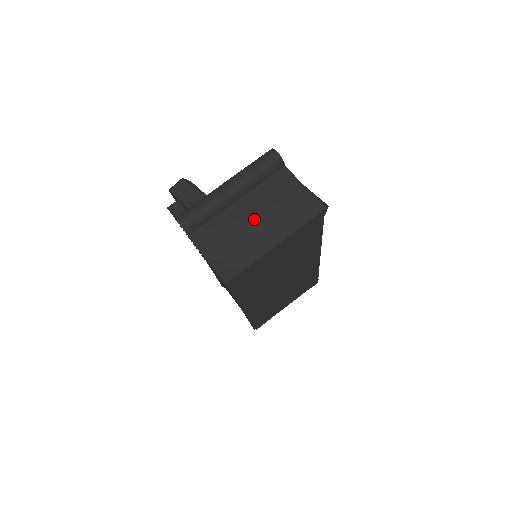
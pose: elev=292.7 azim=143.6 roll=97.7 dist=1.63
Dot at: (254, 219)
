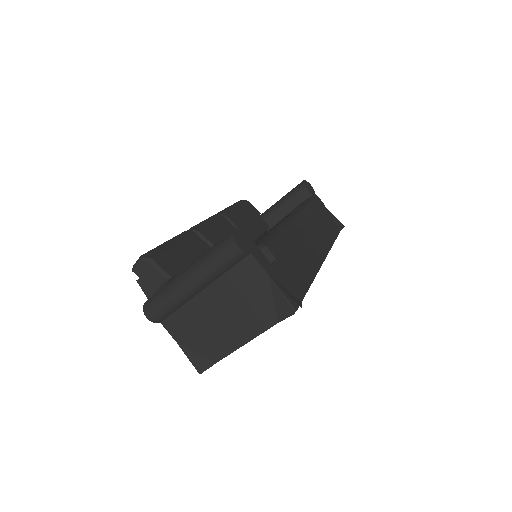
Dot at: (222, 313)
